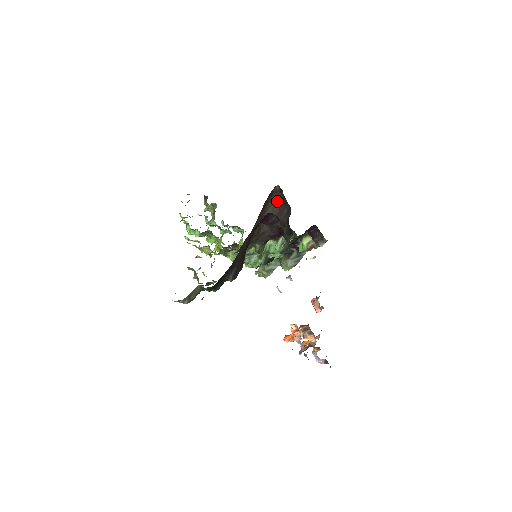
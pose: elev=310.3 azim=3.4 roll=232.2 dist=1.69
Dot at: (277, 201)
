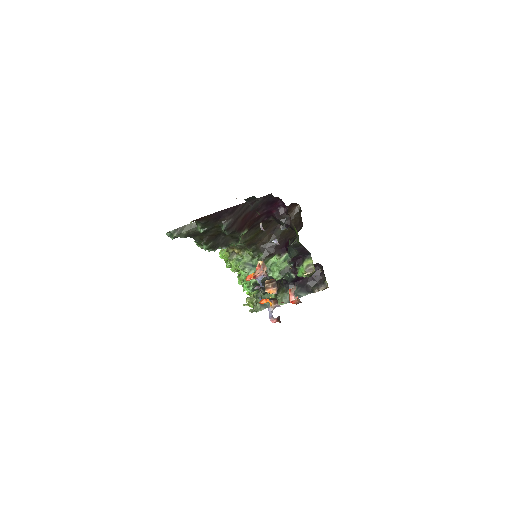
Dot at: (294, 220)
